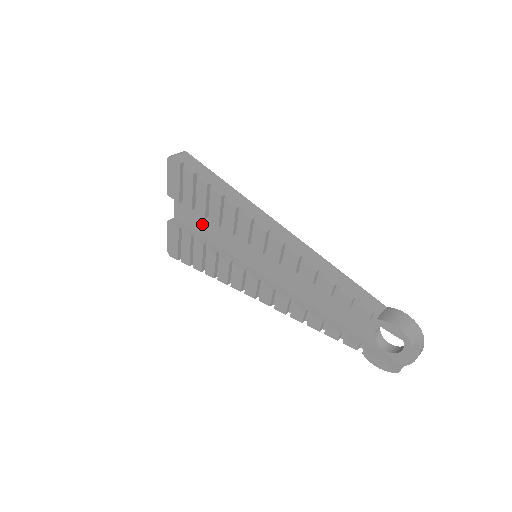
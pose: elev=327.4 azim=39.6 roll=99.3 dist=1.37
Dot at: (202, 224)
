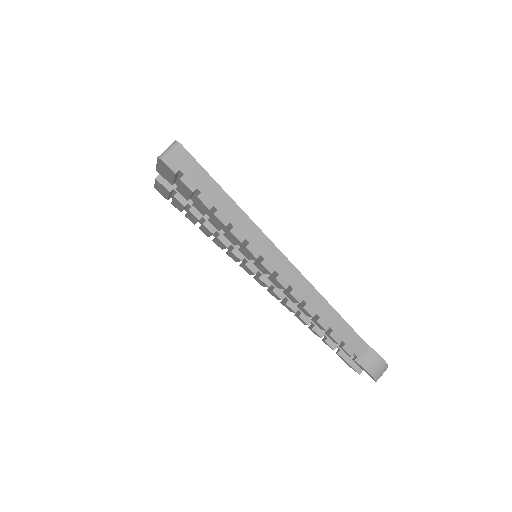
Dot at: occluded
